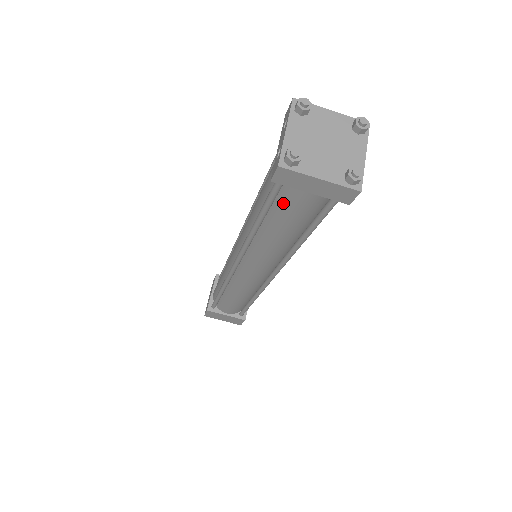
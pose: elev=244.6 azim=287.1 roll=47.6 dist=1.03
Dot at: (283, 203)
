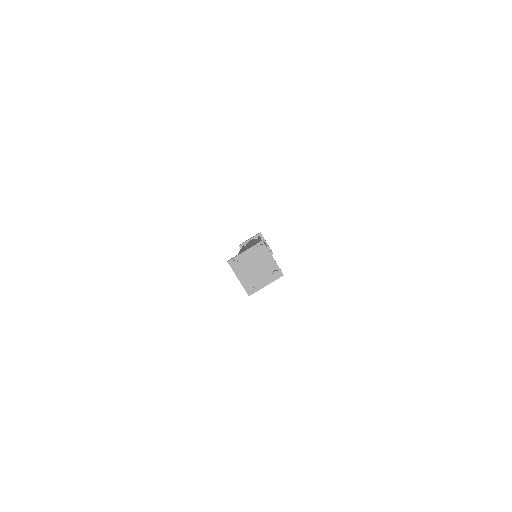
Dot at: occluded
